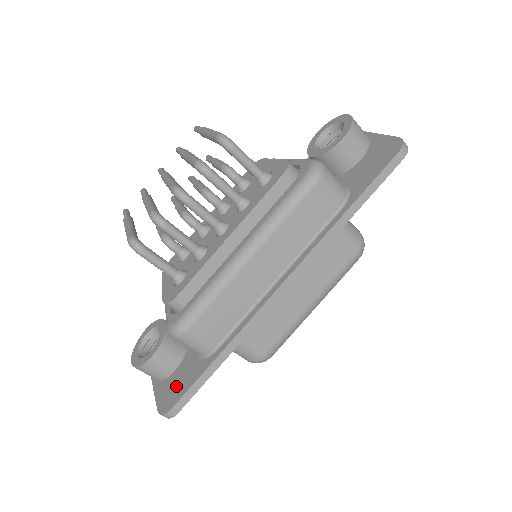
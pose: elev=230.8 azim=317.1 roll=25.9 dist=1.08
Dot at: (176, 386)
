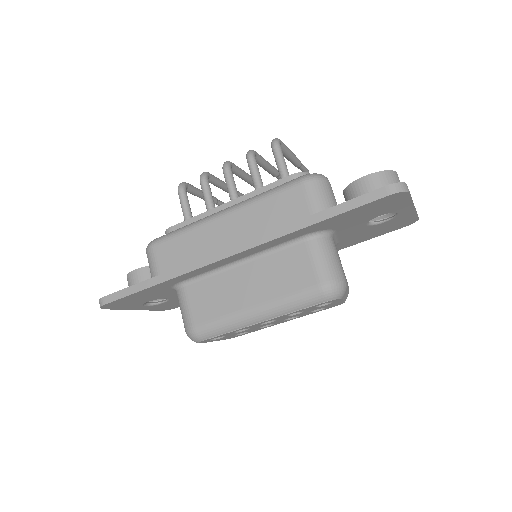
Dot at: occluded
